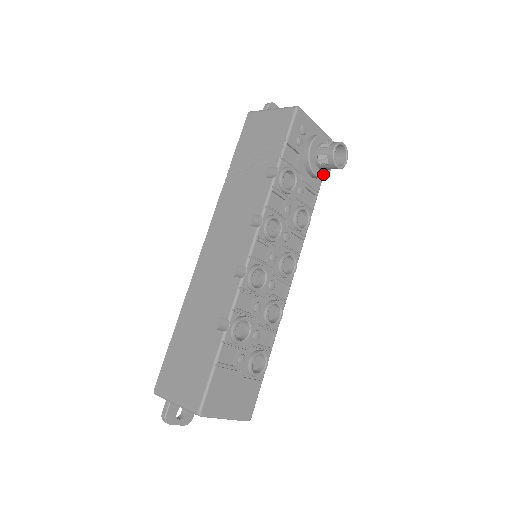
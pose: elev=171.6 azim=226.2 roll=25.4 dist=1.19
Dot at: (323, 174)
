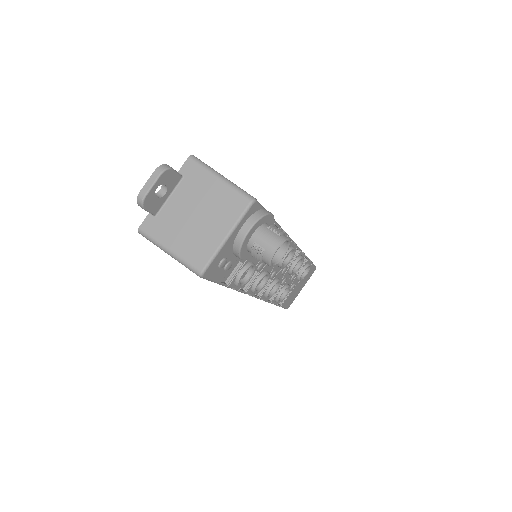
Dot at: occluded
